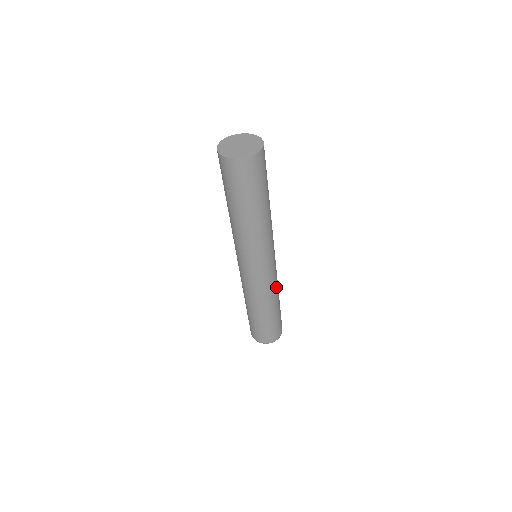
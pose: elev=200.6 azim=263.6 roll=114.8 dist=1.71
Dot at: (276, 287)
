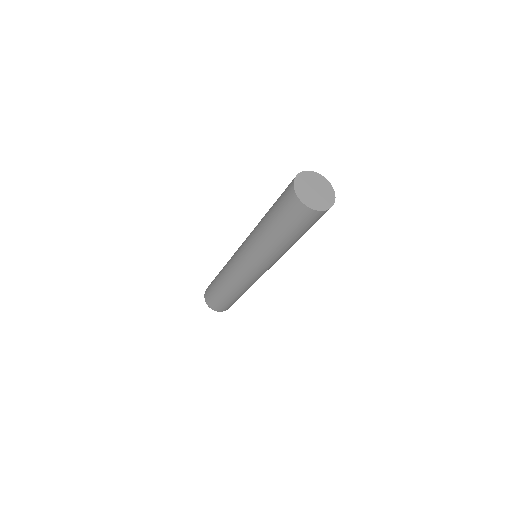
Dot at: occluded
